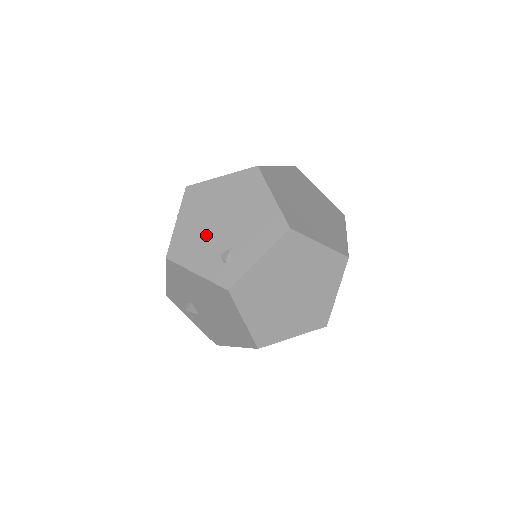
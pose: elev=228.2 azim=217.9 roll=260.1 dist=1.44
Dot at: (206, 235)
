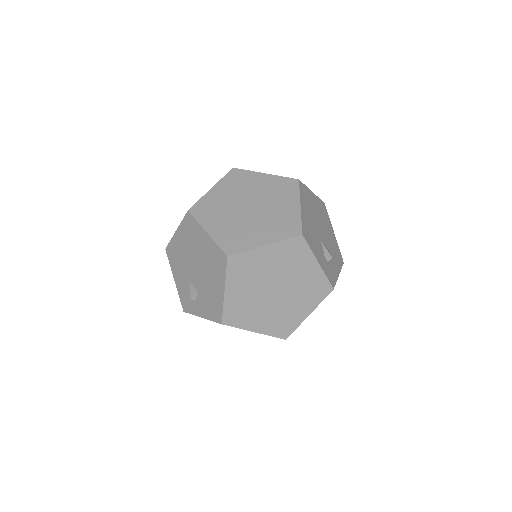
Dot at: occluded
